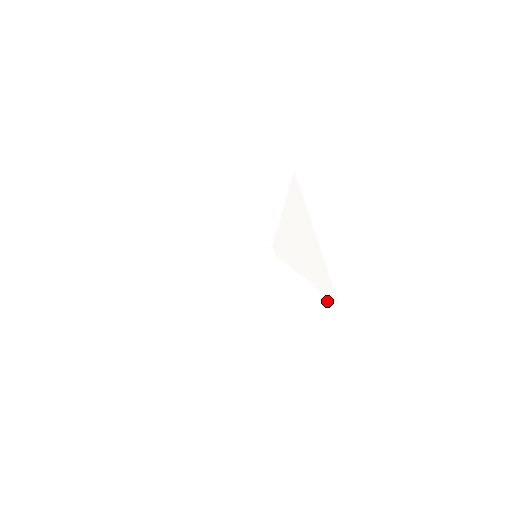
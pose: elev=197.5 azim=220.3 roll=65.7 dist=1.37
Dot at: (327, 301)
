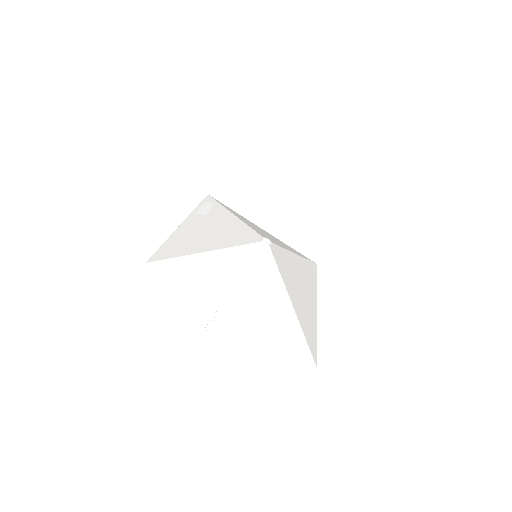
Dot at: (310, 263)
